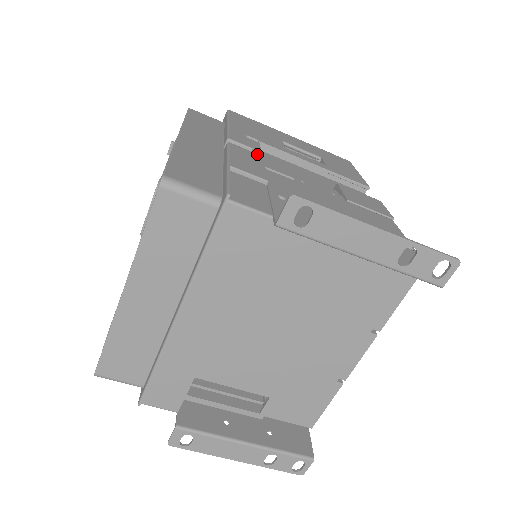
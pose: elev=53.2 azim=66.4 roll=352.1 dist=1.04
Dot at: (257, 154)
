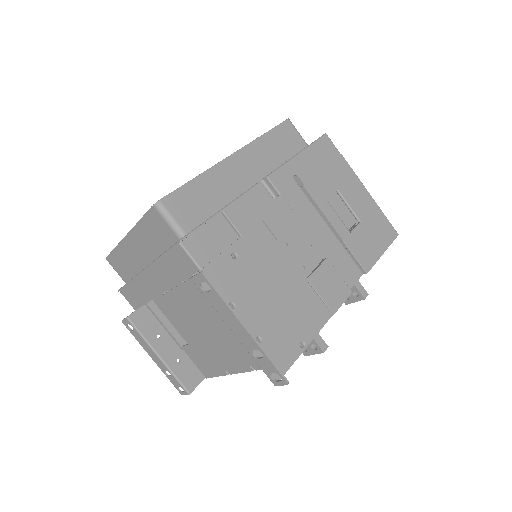
Dot at: (275, 203)
